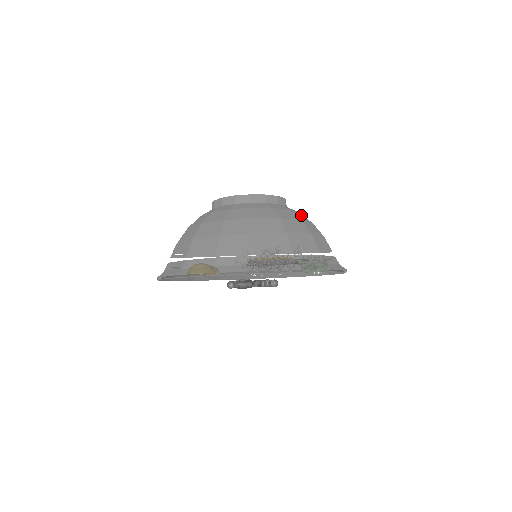
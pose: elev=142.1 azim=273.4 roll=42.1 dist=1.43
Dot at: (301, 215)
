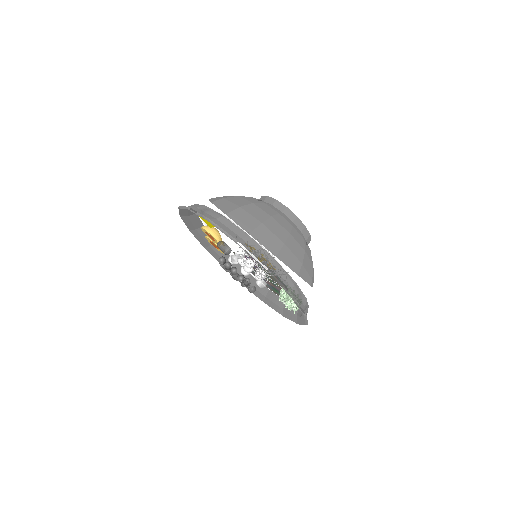
Dot at: (310, 253)
